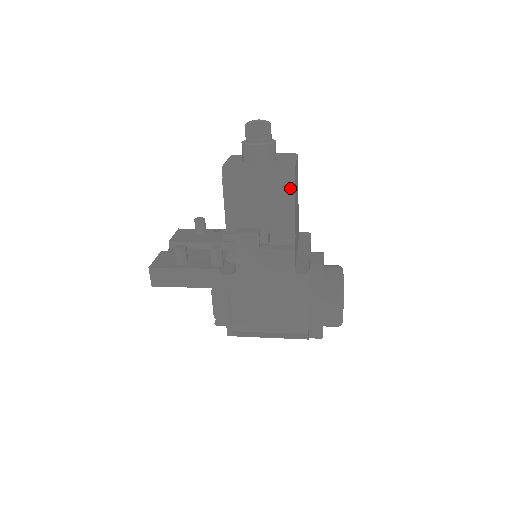
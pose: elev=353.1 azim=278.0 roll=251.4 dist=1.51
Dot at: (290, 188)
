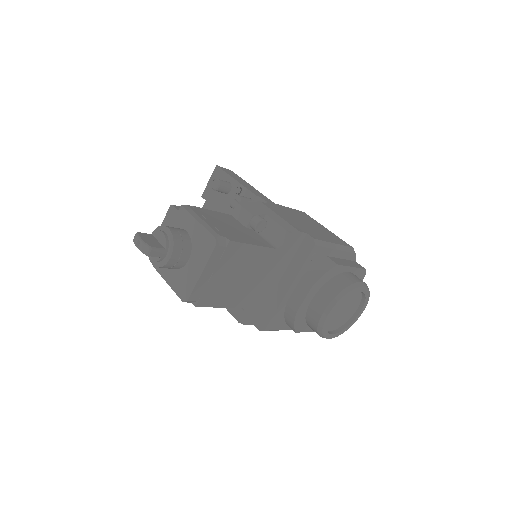
Dot at: occluded
